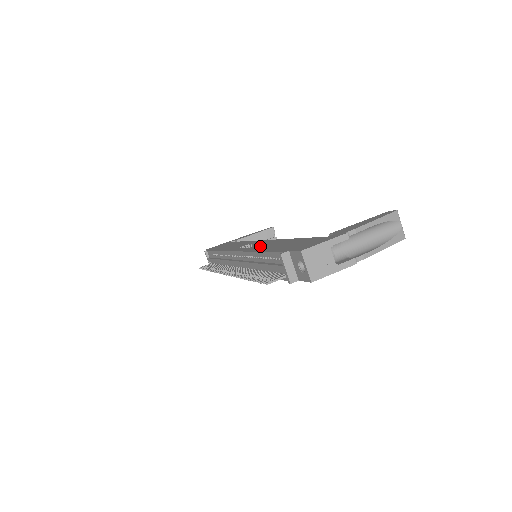
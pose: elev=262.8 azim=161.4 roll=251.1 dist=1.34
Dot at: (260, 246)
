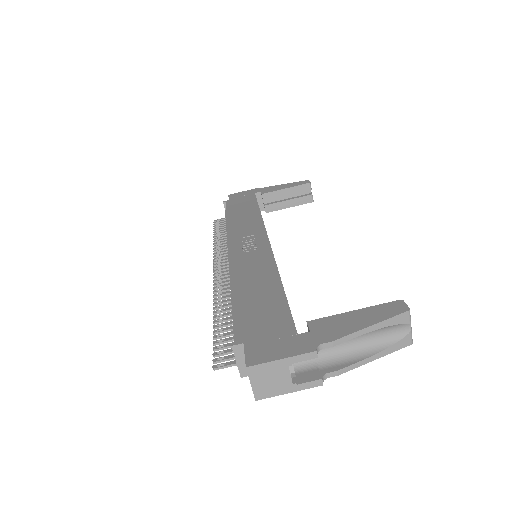
Dot at: (249, 267)
